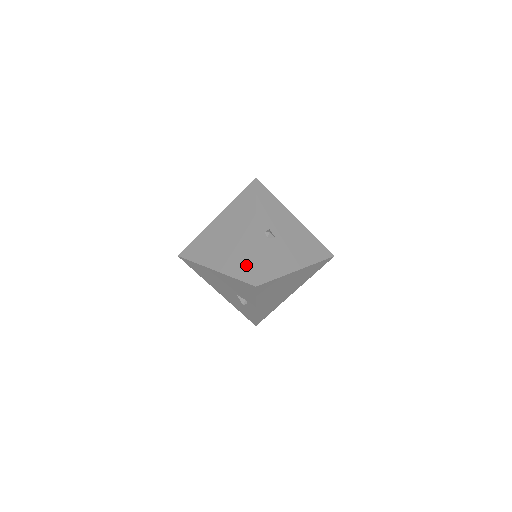
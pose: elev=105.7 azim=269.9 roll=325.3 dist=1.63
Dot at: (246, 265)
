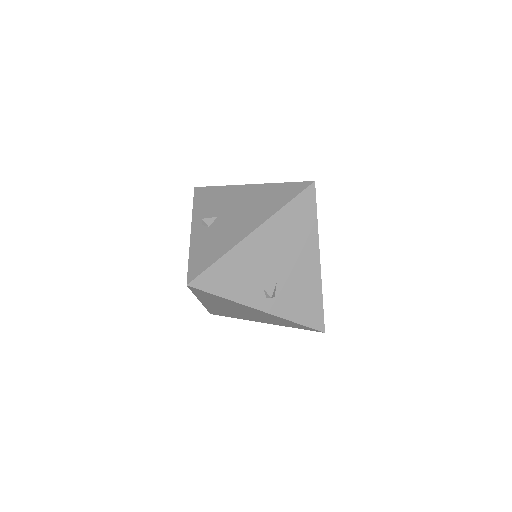
Dot at: (292, 325)
